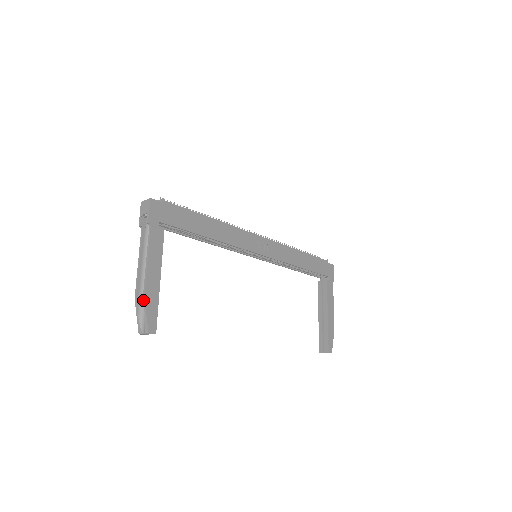
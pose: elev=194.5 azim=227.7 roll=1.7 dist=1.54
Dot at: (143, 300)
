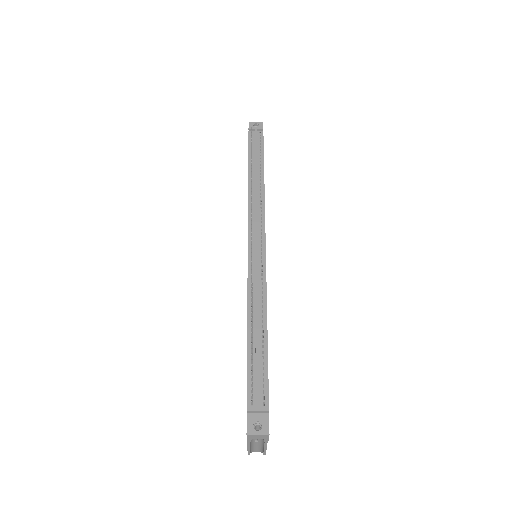
Dot at: occluded
